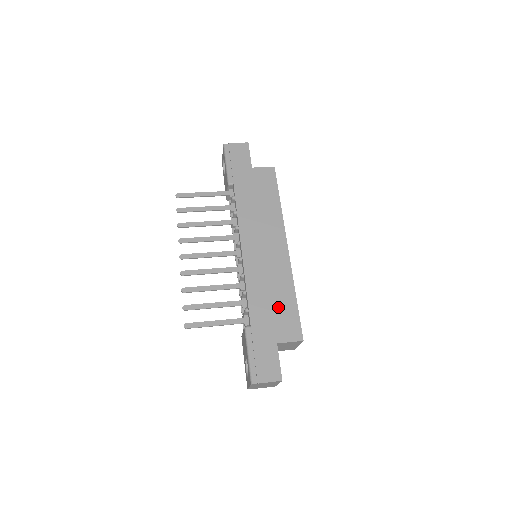
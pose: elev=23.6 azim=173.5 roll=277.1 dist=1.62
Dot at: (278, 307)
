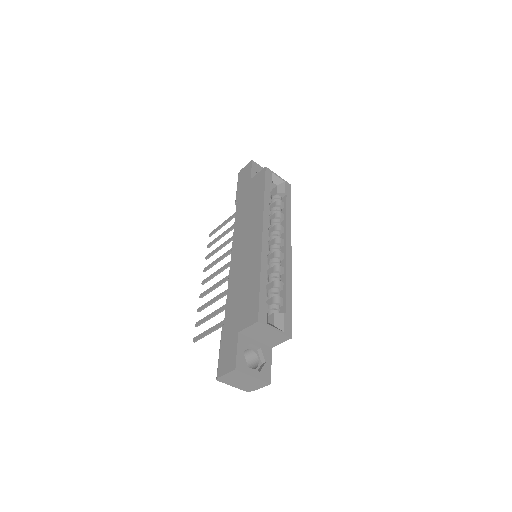
Dot at: (245, 295)
